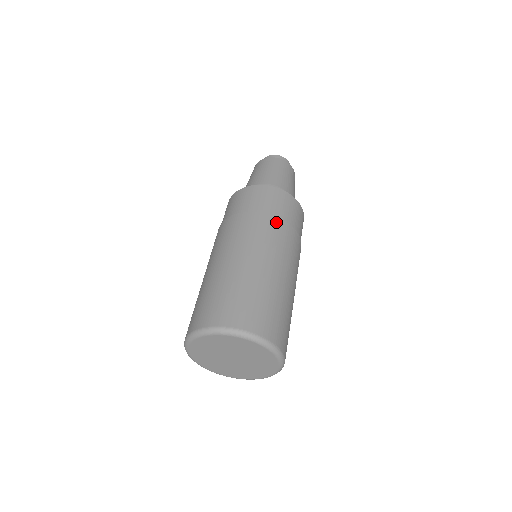
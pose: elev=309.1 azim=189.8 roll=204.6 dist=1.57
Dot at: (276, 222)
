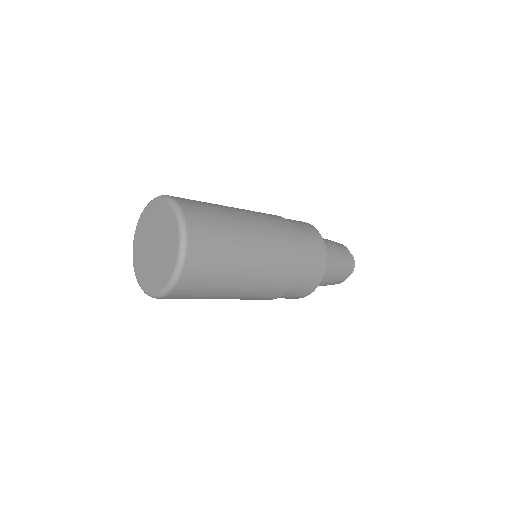
Dot at: occluded
